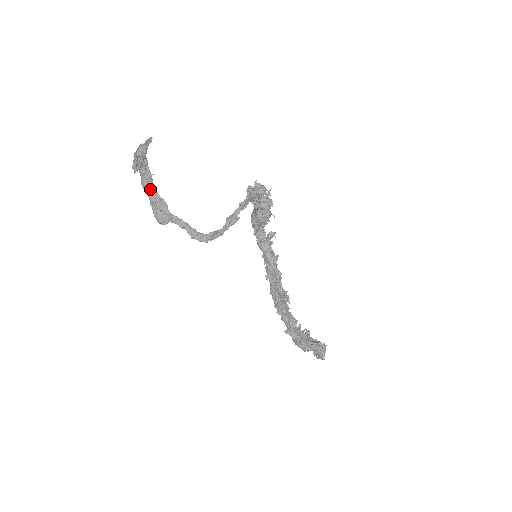
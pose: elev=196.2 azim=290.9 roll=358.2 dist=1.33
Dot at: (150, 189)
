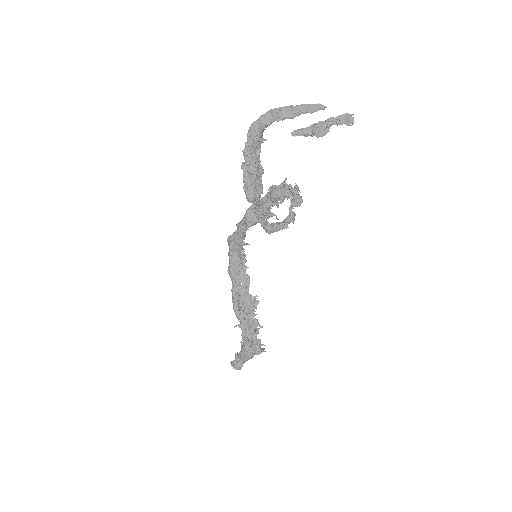
Dot at: (256, 156)
